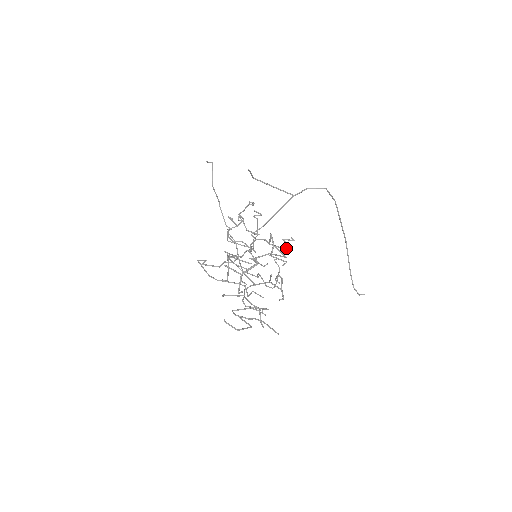
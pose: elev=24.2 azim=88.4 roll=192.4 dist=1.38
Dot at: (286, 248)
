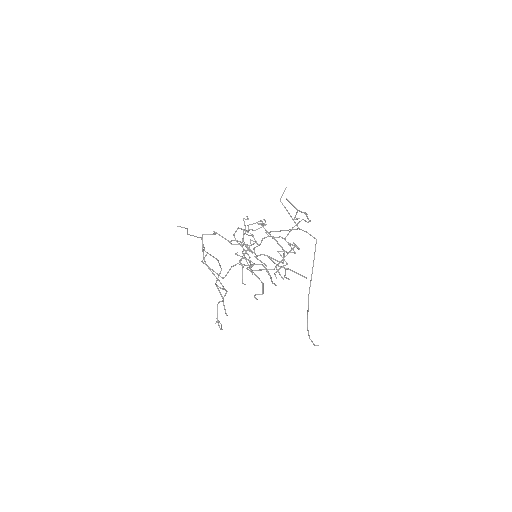
Dot at: (297, 247)
